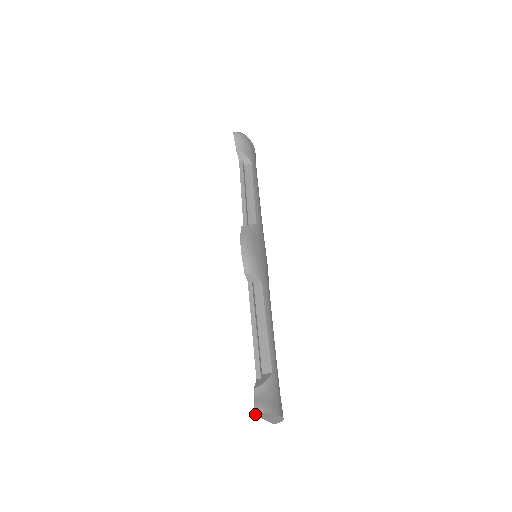
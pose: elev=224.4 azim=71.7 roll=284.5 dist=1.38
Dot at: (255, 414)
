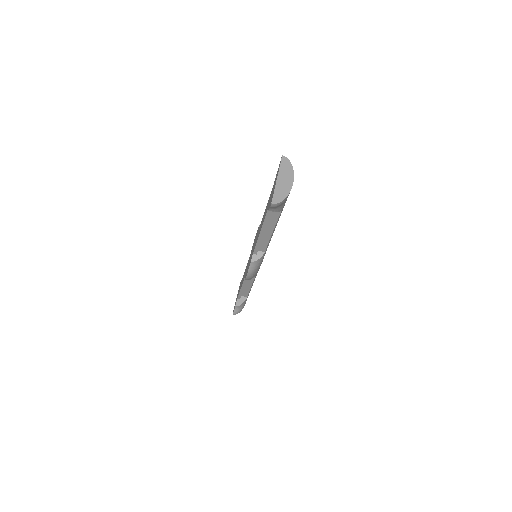
Dot at: (282, 158)
